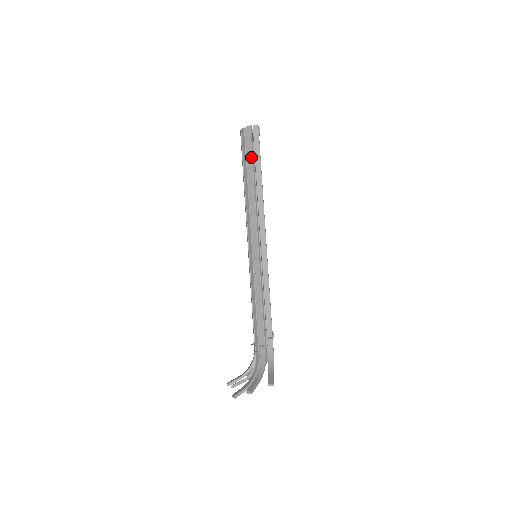
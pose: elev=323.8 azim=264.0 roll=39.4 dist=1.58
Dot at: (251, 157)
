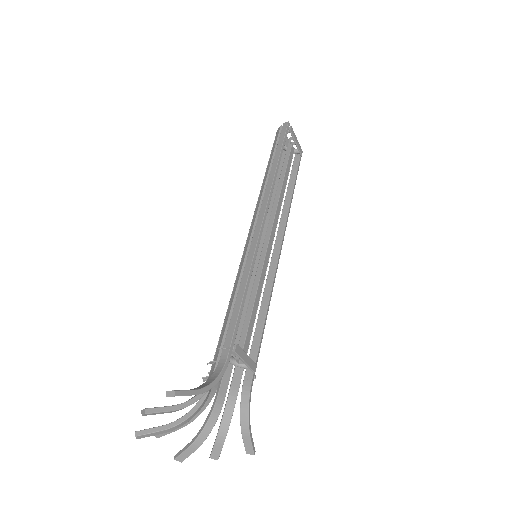
Dot at: (273, 150)
